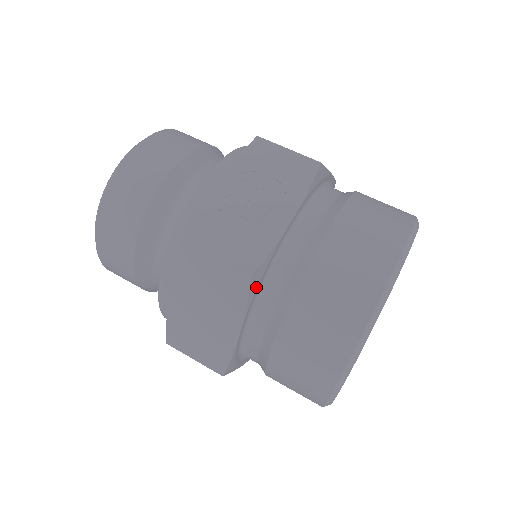
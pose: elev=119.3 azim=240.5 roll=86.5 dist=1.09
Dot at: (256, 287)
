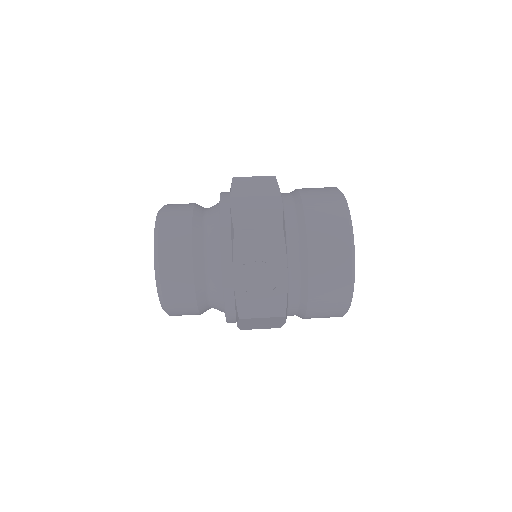
Dot at: occluded
